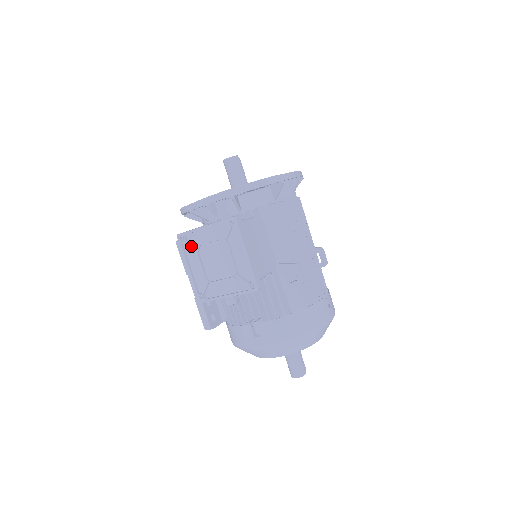
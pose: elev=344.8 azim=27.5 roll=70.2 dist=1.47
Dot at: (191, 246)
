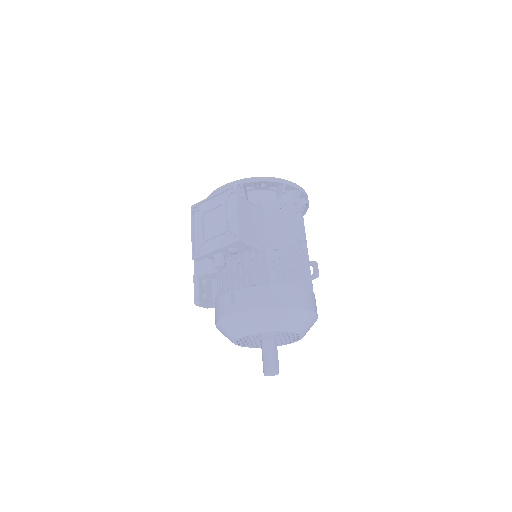
Dot at: (199, 214)
